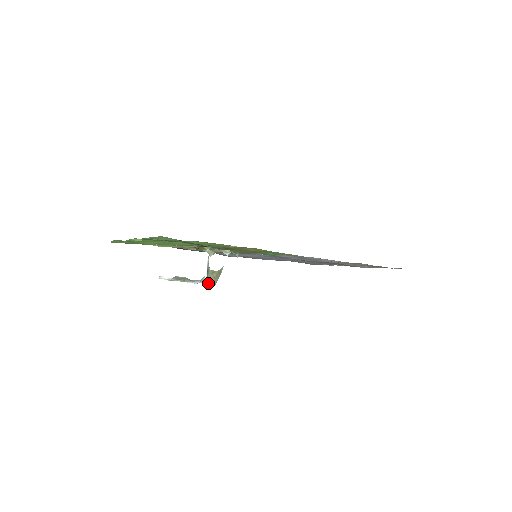
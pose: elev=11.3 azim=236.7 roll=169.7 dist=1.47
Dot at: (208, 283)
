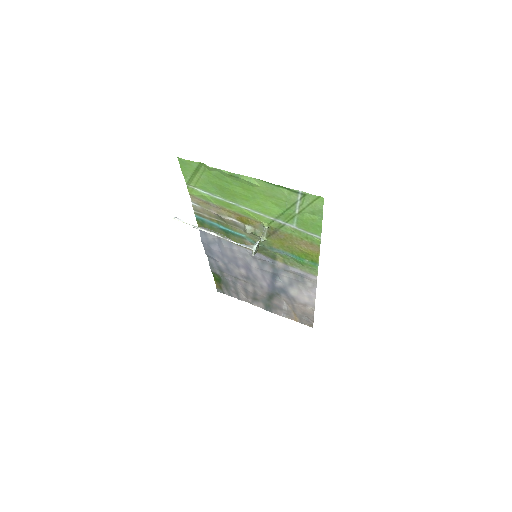
Dot at: (255, 251)
